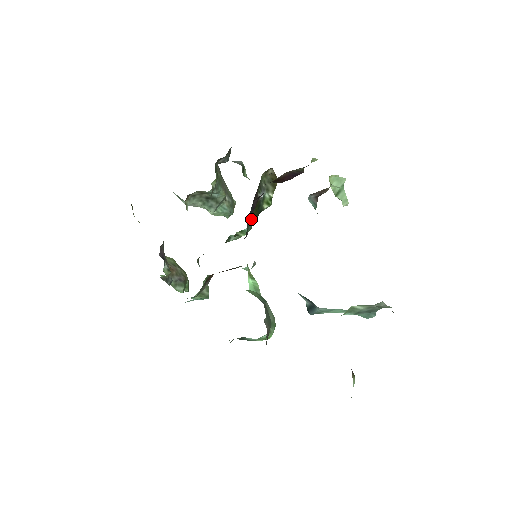
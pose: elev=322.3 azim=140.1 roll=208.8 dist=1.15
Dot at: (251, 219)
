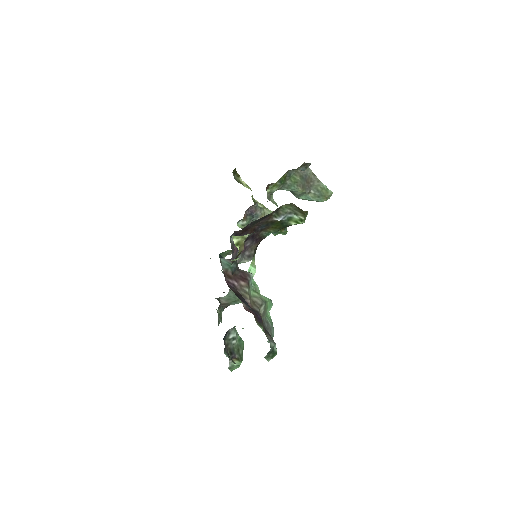
Dot at: (271, 230)
